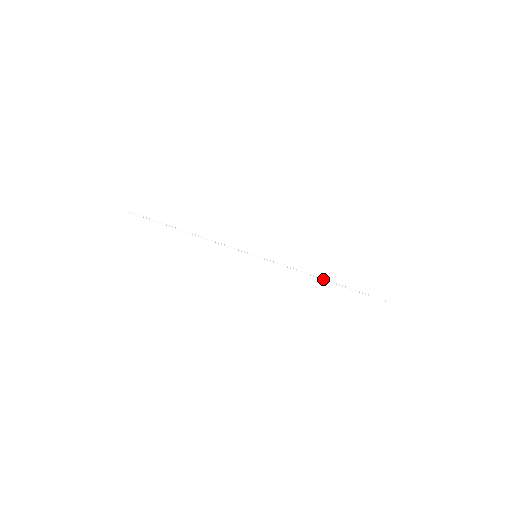
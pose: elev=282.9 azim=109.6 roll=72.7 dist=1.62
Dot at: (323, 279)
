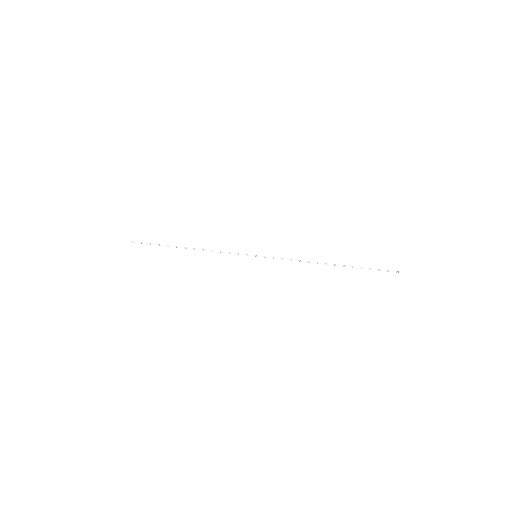
Dot at: (328, 264)
